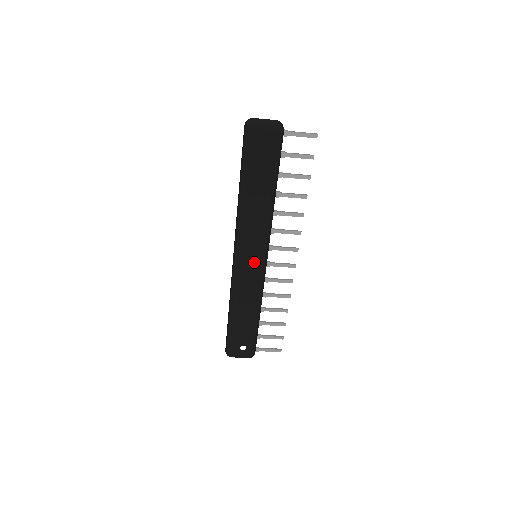
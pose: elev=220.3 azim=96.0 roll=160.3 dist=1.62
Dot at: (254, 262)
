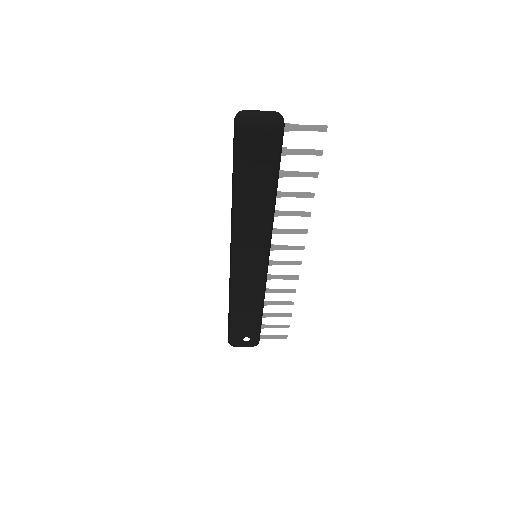
Dot at: (254, 265)
